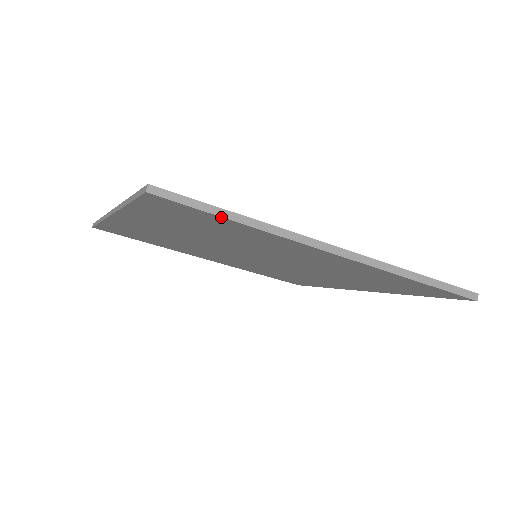
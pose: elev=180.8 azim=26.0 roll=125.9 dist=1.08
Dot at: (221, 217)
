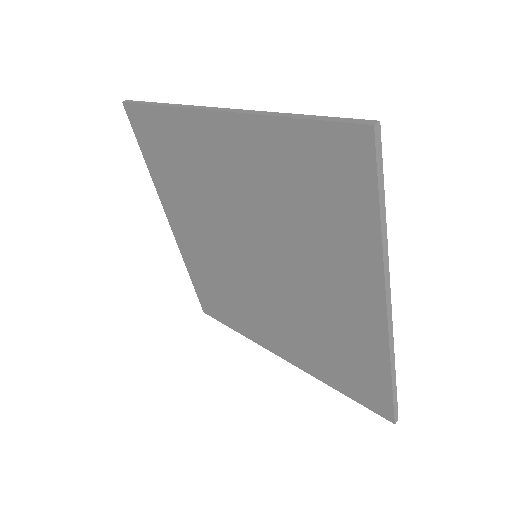
Dot at: (148, 105)
